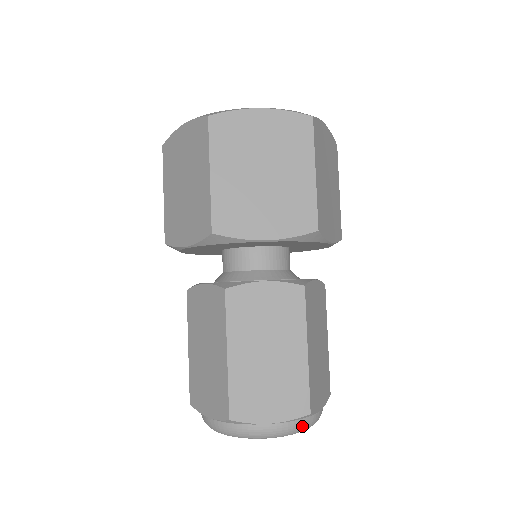
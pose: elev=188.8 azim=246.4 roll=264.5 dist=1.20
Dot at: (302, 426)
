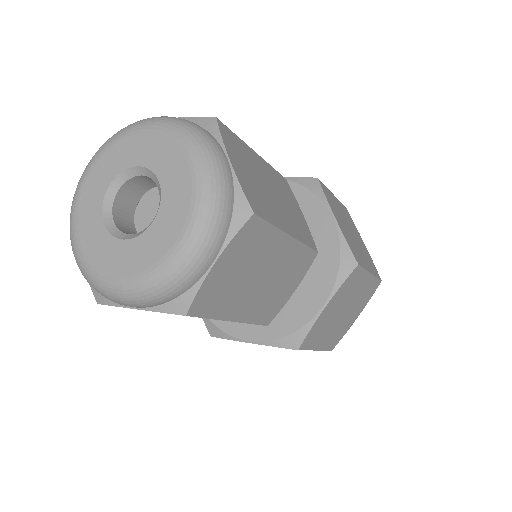
Dot at: (194, 125)
